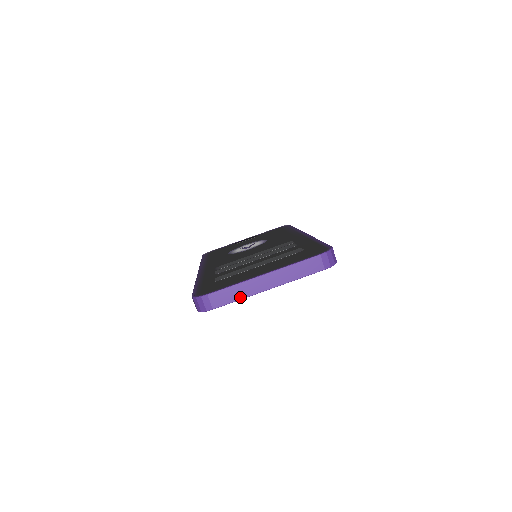
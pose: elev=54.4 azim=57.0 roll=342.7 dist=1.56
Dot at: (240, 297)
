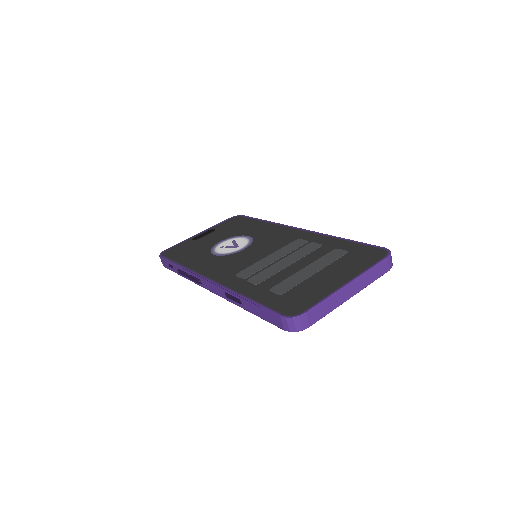
Dot at: (331, 310)
